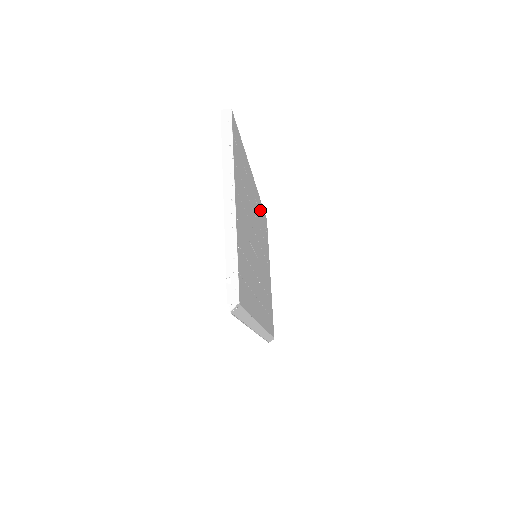
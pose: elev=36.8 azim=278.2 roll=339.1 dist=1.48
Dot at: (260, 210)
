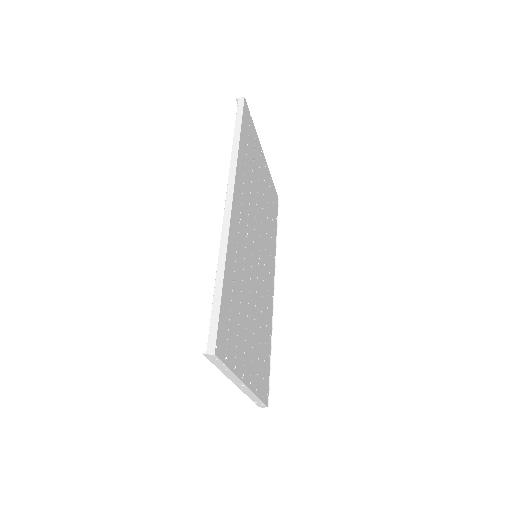
Dot at: (242, 170)
